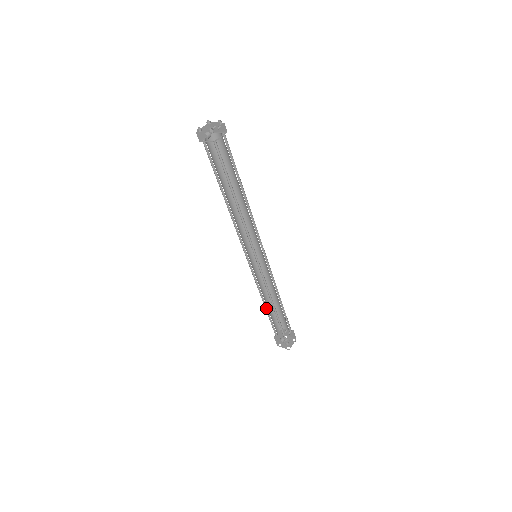
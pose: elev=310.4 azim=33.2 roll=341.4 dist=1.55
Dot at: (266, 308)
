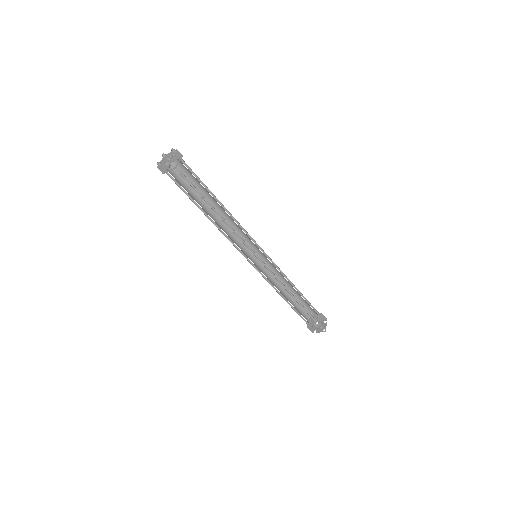
Dot at: (287, 301)
